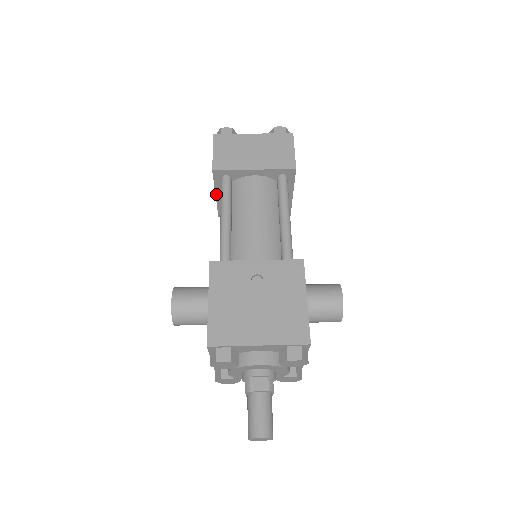
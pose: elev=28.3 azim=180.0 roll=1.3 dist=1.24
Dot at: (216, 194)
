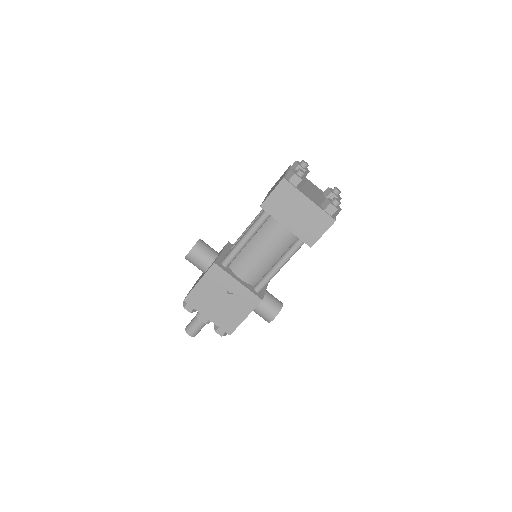
Dot at: occluded
